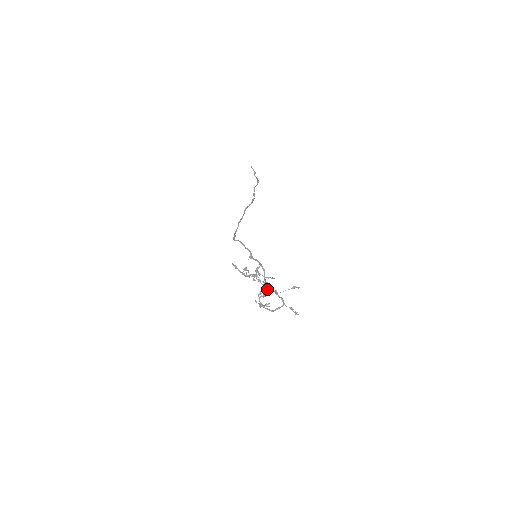
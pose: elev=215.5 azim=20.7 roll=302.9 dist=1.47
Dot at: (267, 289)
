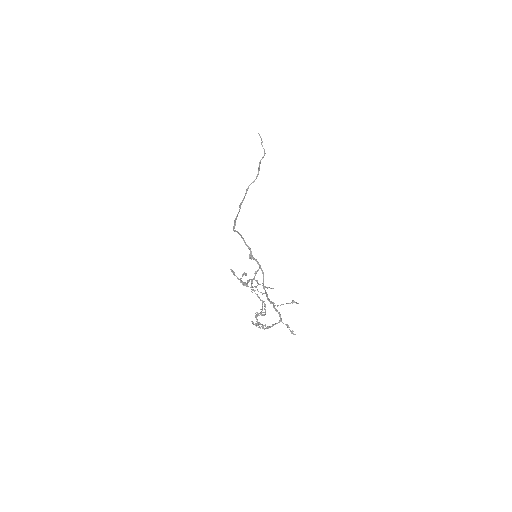
Dot at: (265, 305)
